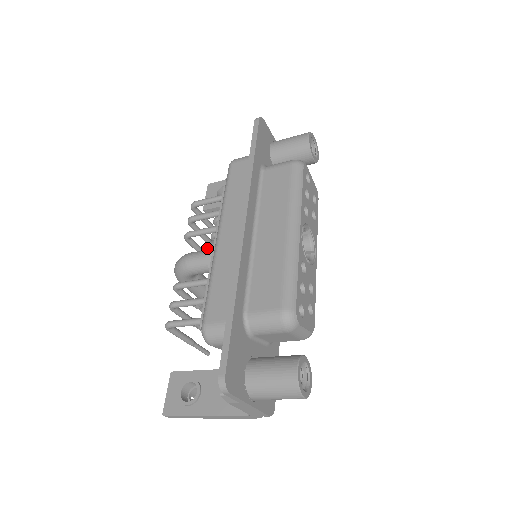
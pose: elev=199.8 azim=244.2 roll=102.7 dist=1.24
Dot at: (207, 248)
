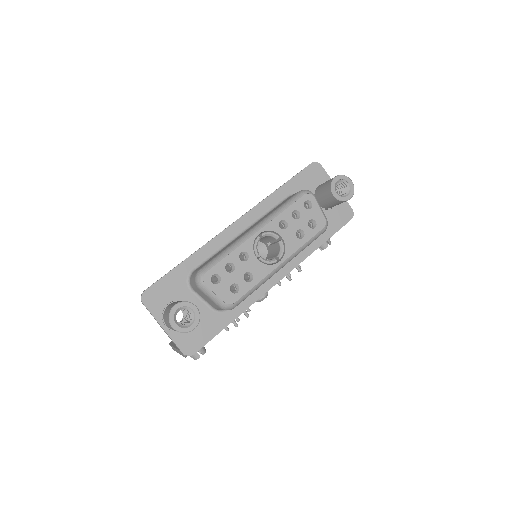
Dot at: occluded
